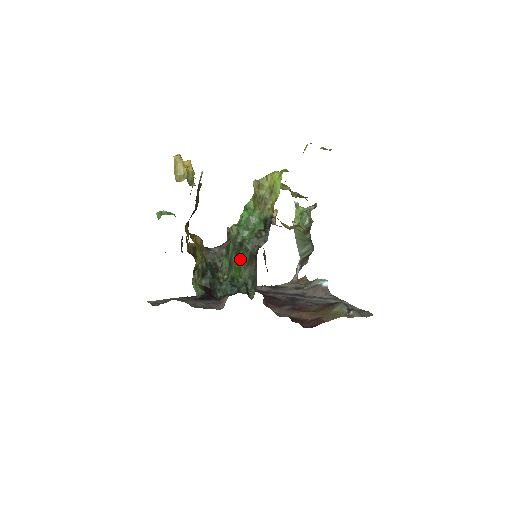
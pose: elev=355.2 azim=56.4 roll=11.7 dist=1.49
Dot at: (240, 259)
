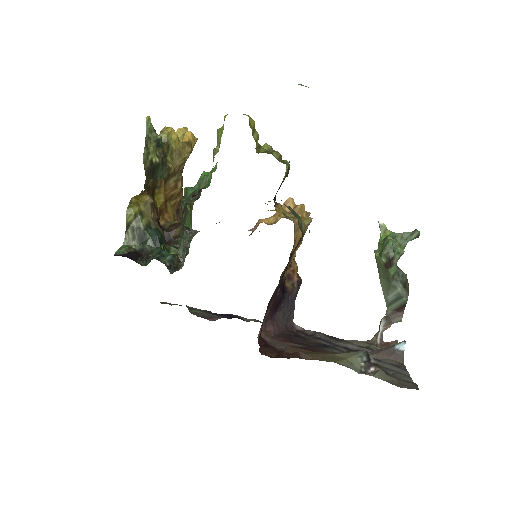
Dot at: (181, 226)
